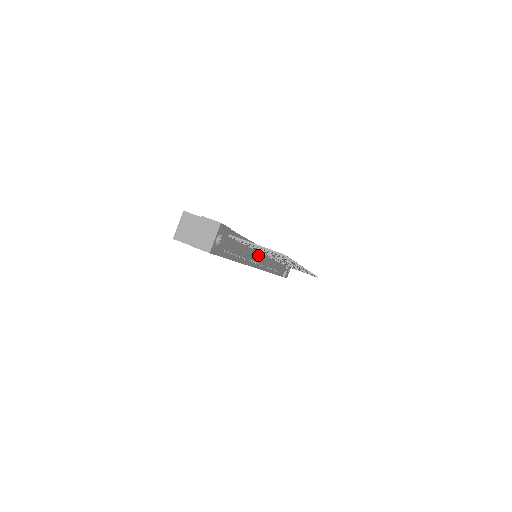
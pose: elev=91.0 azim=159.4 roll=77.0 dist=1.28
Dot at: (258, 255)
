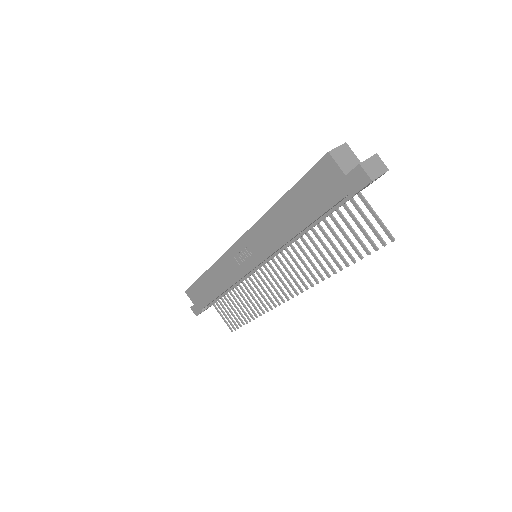
Dot at: occluded
